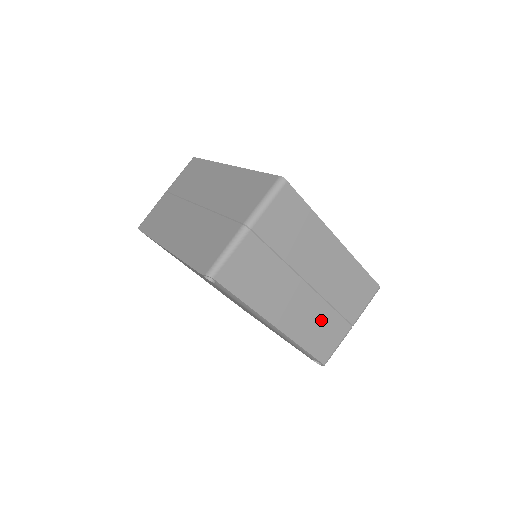
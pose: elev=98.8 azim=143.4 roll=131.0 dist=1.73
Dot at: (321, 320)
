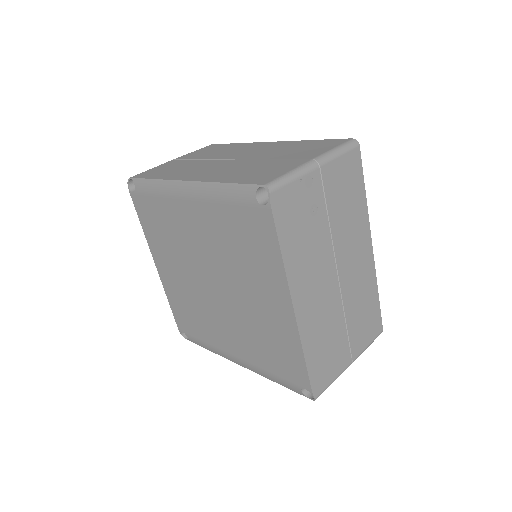
Dot at: (253, 167)
